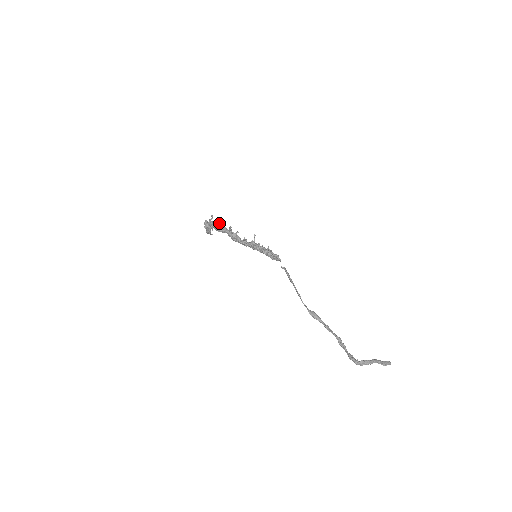
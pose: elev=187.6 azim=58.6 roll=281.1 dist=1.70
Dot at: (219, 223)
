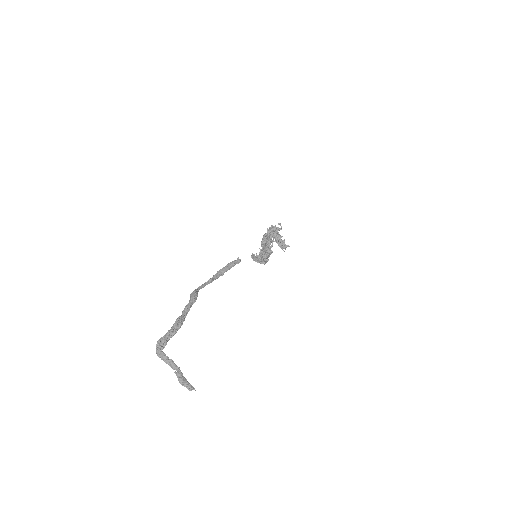
Dot at: (272, 227)
